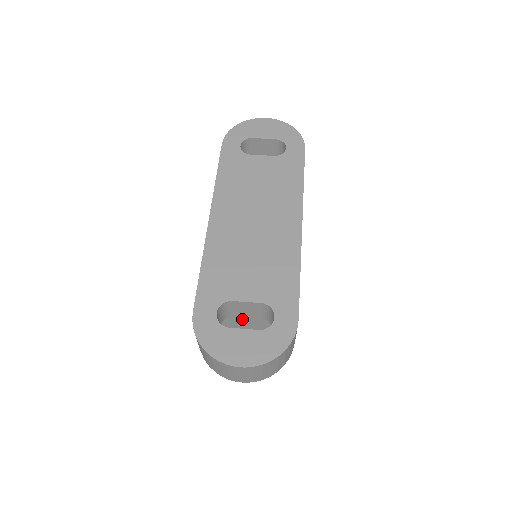
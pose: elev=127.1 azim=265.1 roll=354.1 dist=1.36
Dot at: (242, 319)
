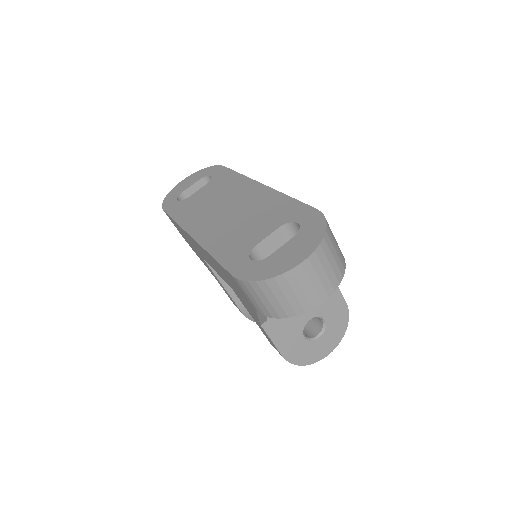
Dot at: occluded
